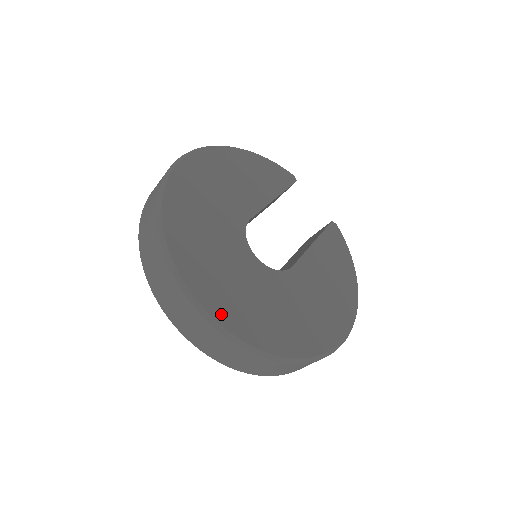
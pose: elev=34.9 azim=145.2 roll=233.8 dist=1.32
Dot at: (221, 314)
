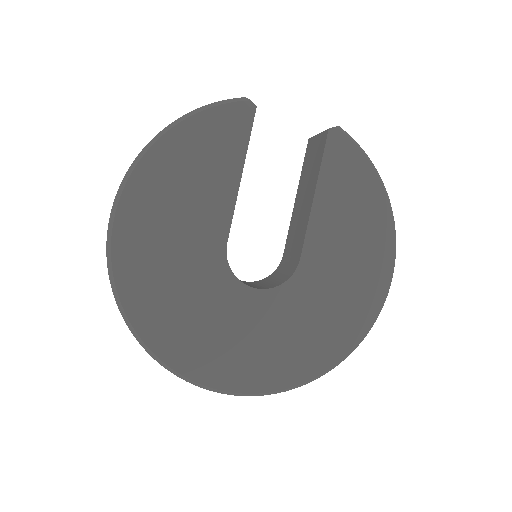
Dot at: (251, 384)
